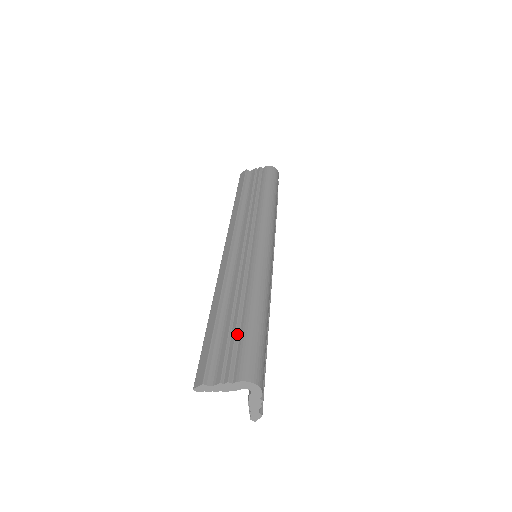
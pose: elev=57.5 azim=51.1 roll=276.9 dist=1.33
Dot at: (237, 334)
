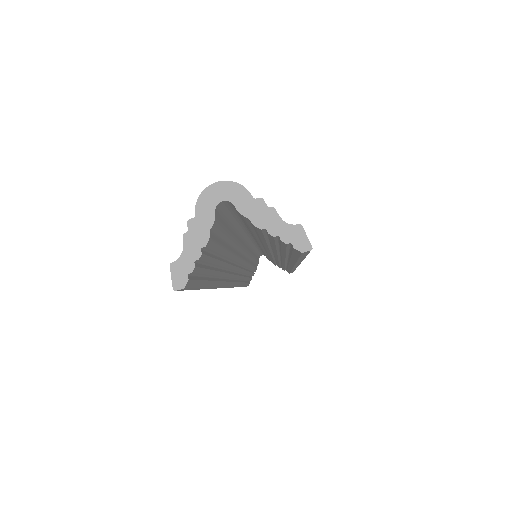
Dot at: occluded
